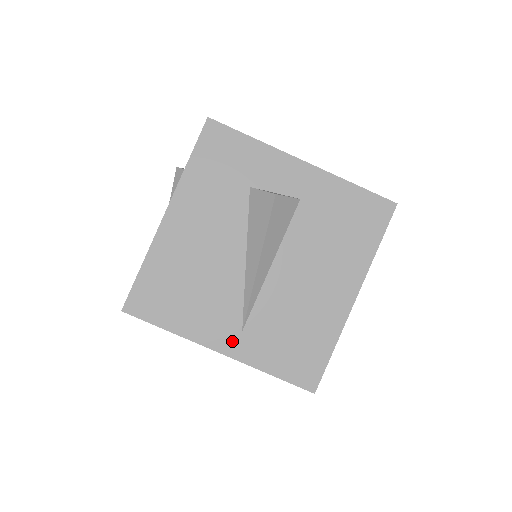
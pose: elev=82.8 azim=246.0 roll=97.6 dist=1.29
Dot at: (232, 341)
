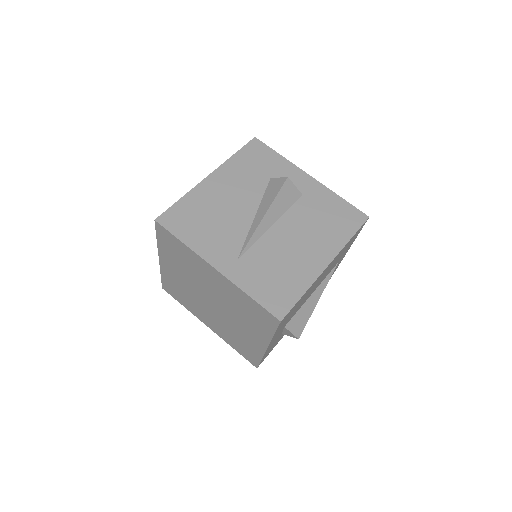
Dot at: (228, 264)
